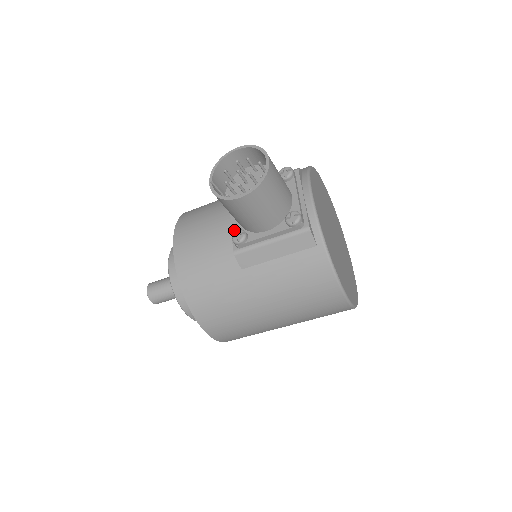
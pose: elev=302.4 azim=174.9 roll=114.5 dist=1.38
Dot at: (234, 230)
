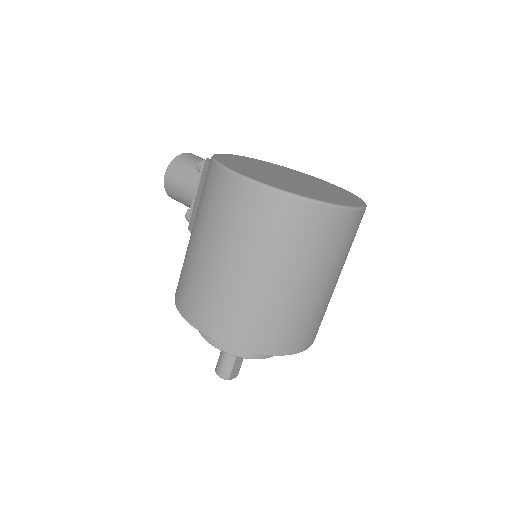
Dot at: occluded
